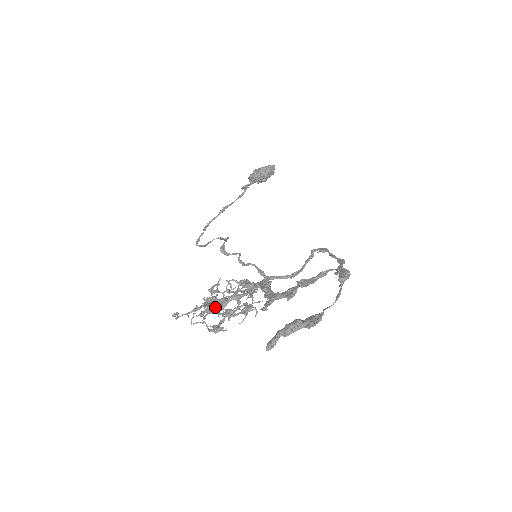
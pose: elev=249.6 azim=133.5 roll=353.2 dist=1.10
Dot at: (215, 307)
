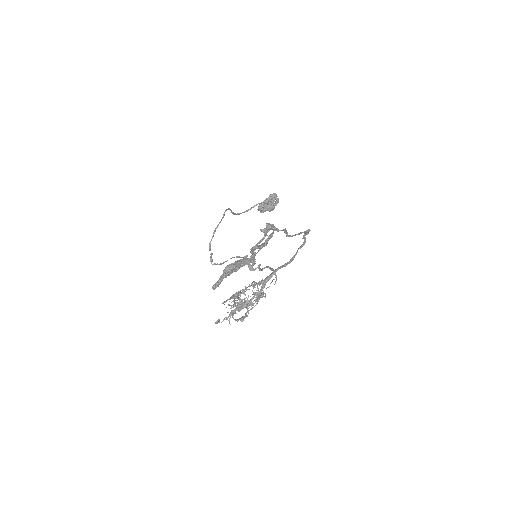
Dot at: (244, 306)
